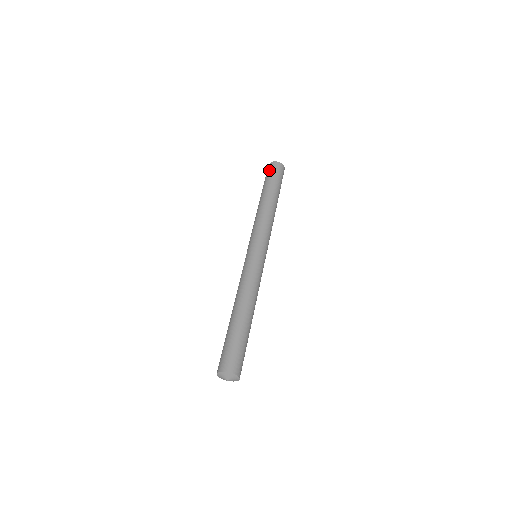
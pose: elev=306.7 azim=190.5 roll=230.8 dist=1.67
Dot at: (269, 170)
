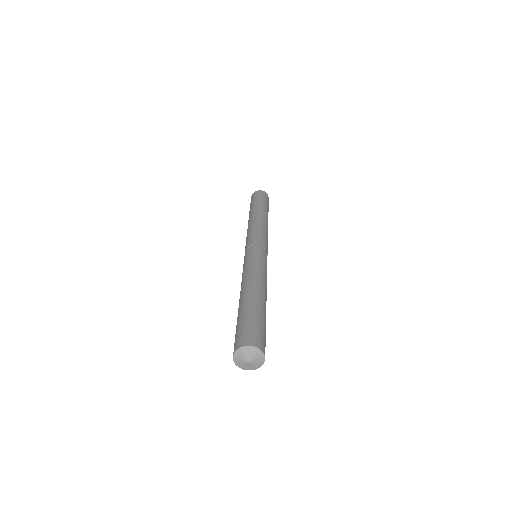
Dot at: occluded
